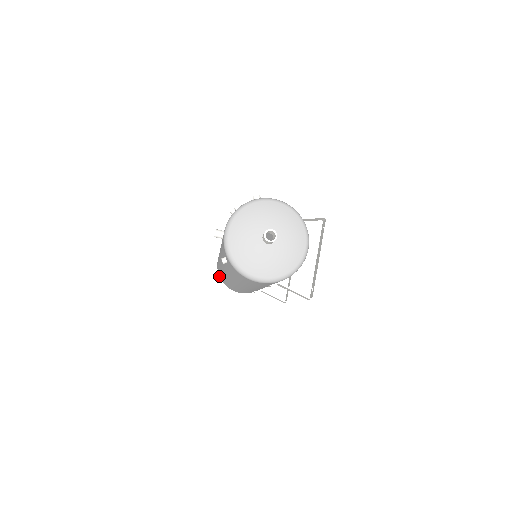
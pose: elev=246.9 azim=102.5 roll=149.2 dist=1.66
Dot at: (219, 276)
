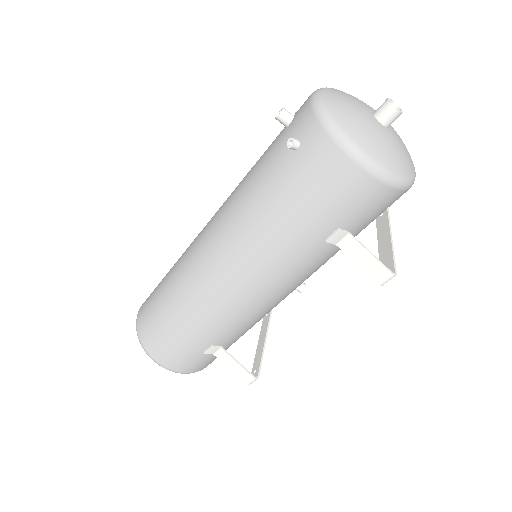
Dot at: (137, 330)
